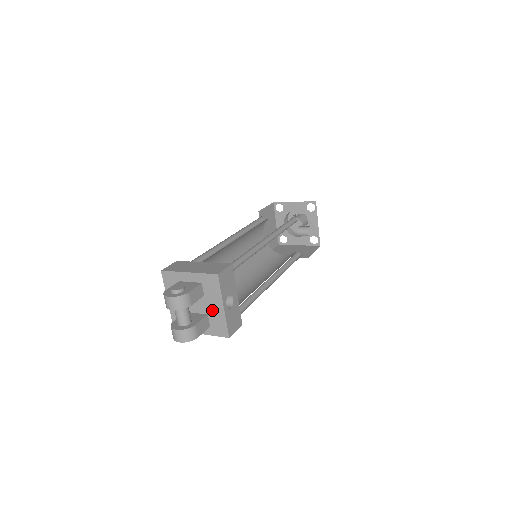
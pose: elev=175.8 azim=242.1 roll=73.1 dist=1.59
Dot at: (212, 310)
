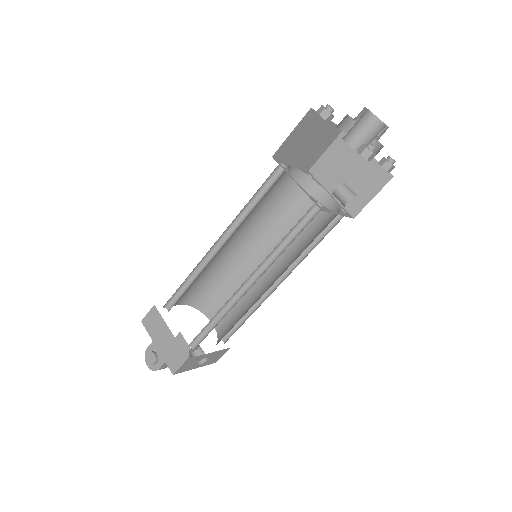
Dot at: occluded
